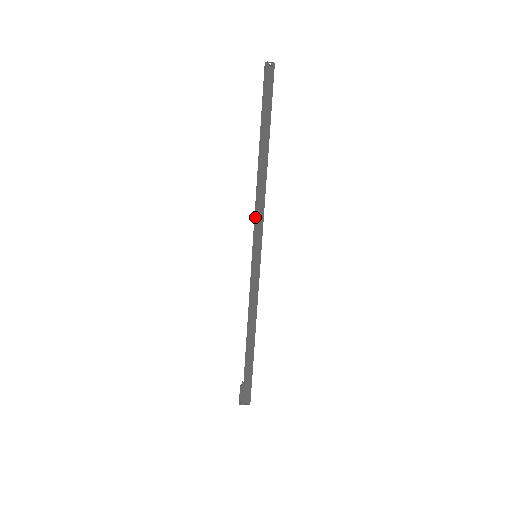
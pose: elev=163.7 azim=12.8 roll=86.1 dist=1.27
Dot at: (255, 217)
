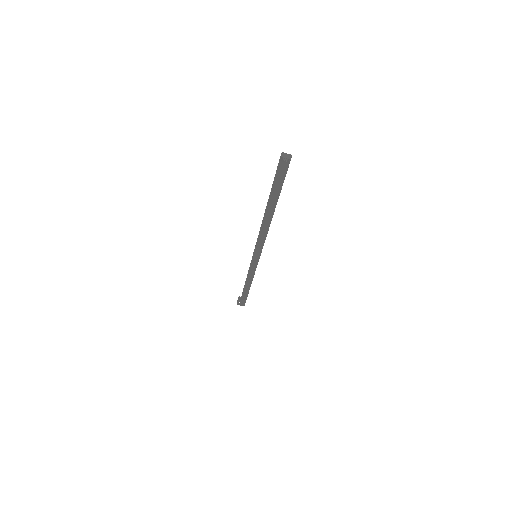
Dot at: occluded
